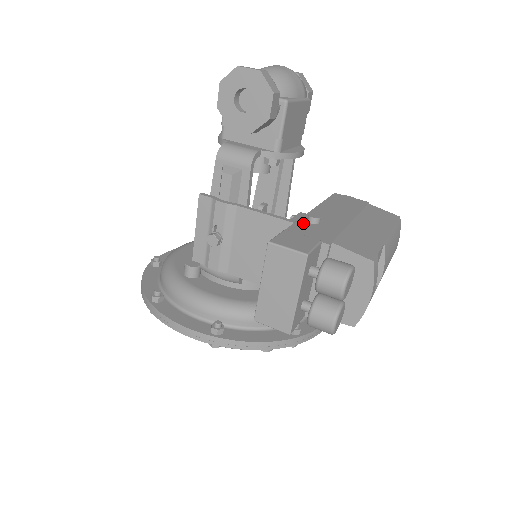
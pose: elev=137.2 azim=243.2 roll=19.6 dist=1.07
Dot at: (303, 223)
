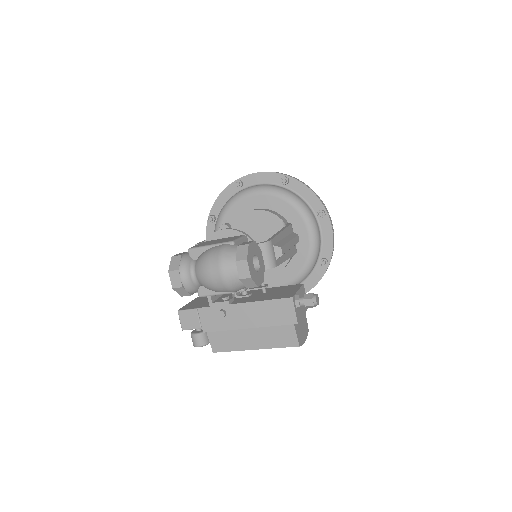
Dot at: (215, 310)
